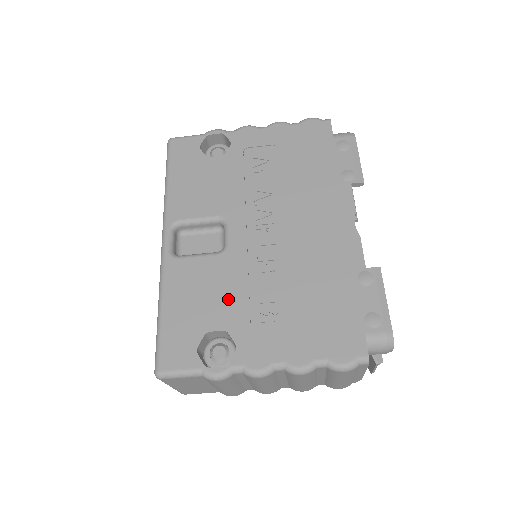
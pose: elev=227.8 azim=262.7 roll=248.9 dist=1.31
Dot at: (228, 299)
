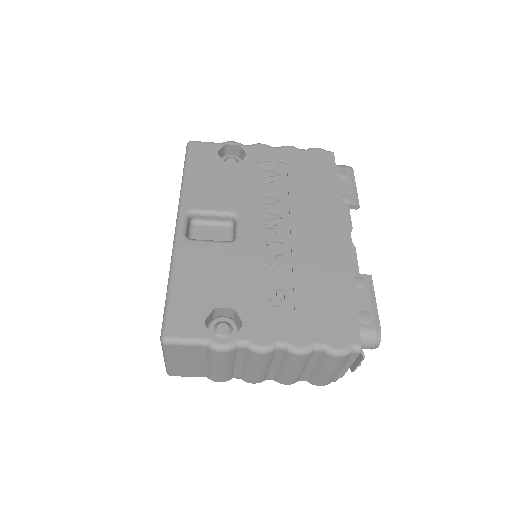
Dot at: (237, 282)
